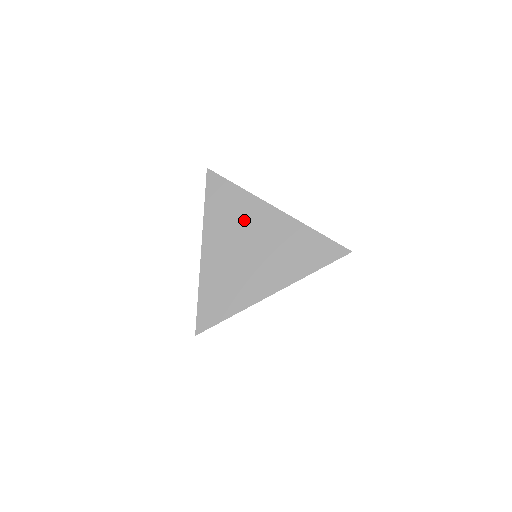
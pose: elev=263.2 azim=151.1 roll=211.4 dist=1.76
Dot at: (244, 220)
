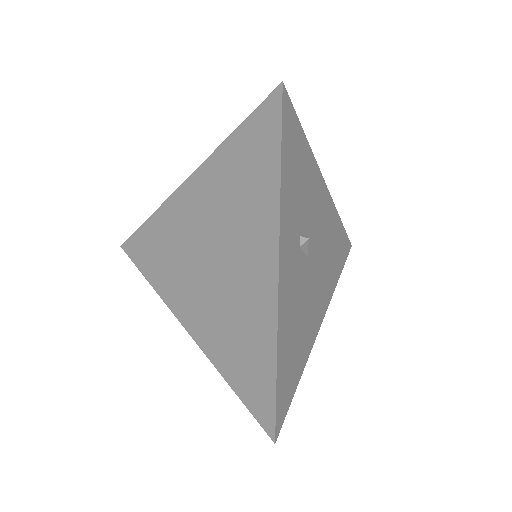
Dot at: (239, 223)
